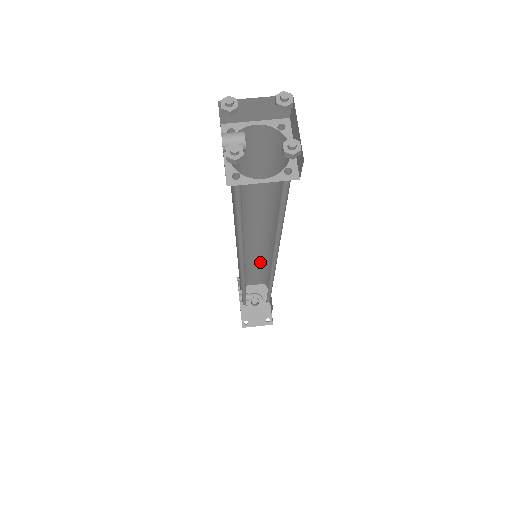
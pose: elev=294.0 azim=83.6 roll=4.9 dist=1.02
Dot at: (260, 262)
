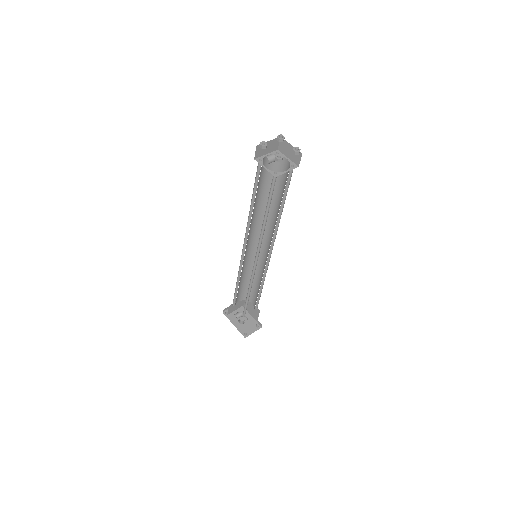
Dot at: (247, 275)
